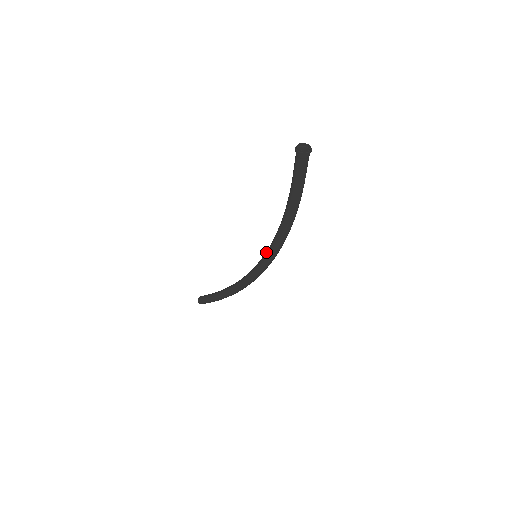
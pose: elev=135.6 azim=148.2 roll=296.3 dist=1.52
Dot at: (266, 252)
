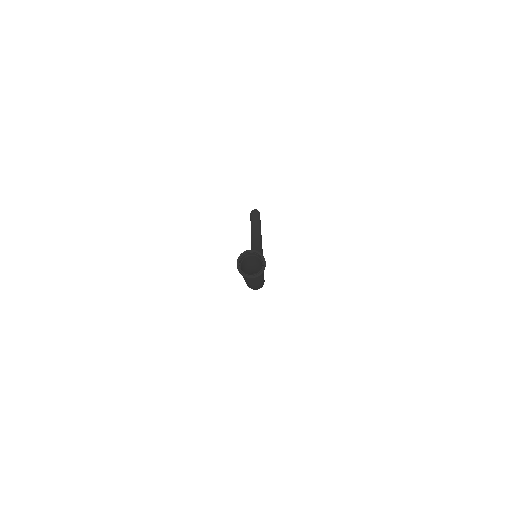
Dot at: occluded
